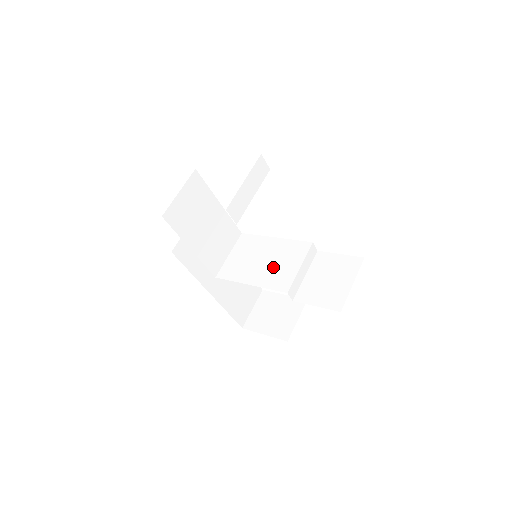
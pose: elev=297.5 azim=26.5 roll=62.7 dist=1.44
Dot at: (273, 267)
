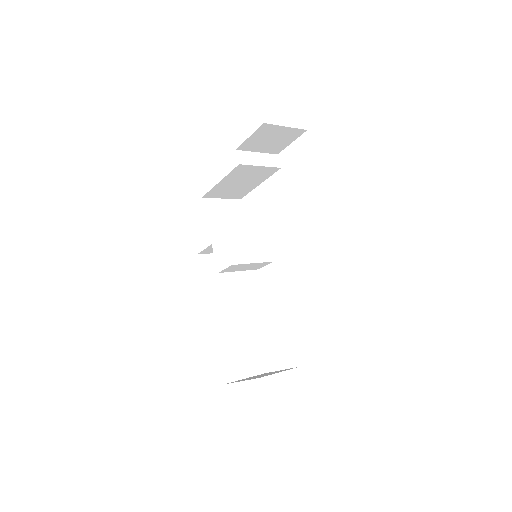
Dot at: occluded
